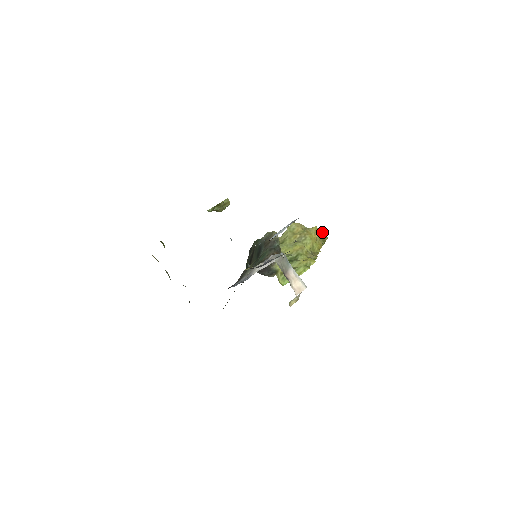
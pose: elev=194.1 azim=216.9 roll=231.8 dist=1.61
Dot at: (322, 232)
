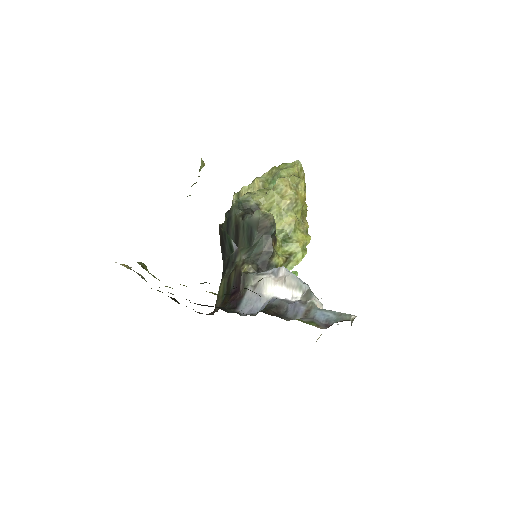
Dot at: (300, 169)
